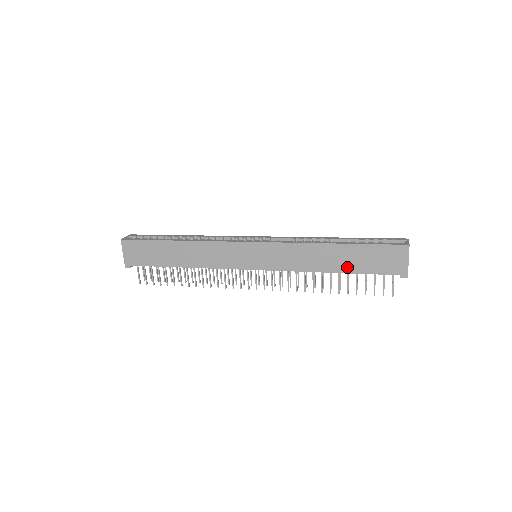
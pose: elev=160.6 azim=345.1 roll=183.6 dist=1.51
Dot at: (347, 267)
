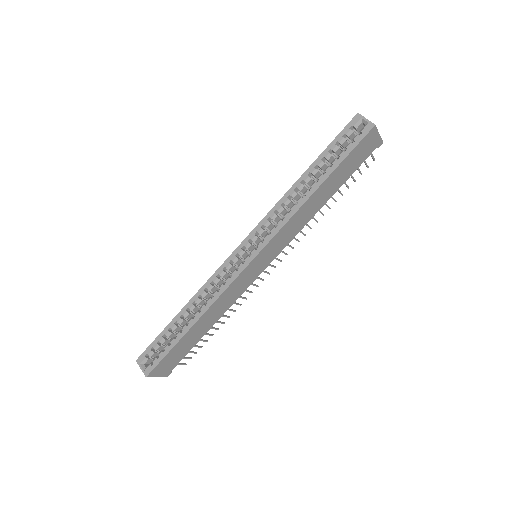
Dot at: (336, 187)
